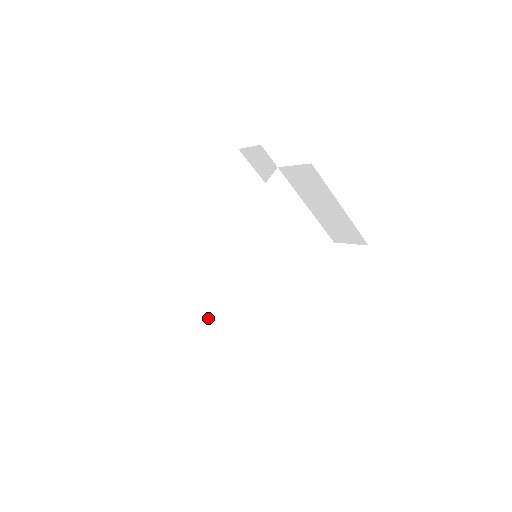
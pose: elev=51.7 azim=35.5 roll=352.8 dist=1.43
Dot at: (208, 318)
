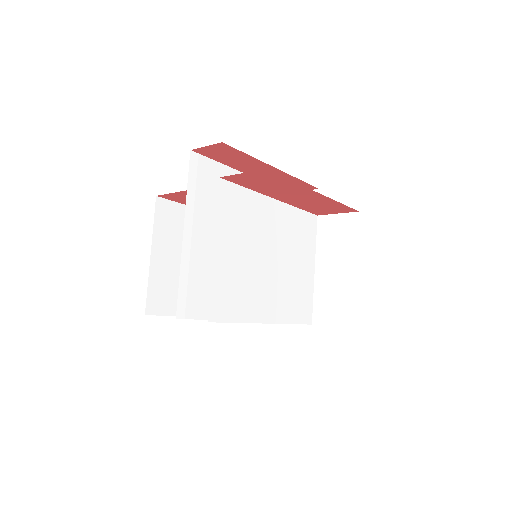
Dot at: (148, 293)
